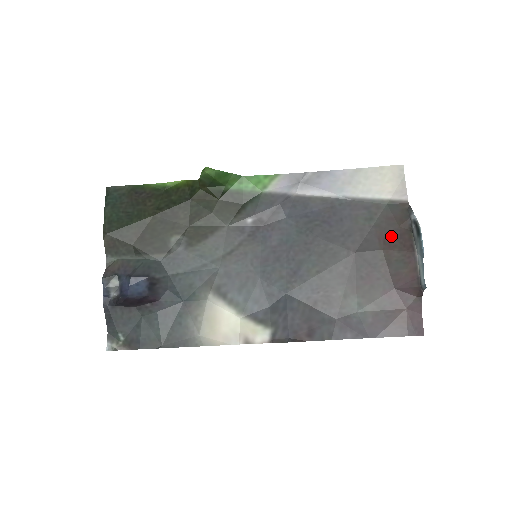
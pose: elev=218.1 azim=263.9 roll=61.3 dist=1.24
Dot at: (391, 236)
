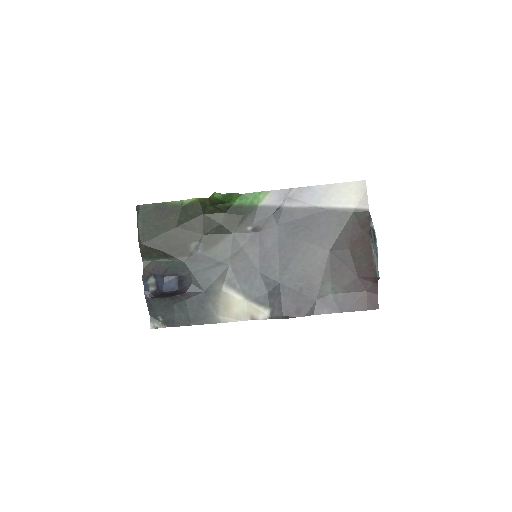
Dot at: (356, 238)
